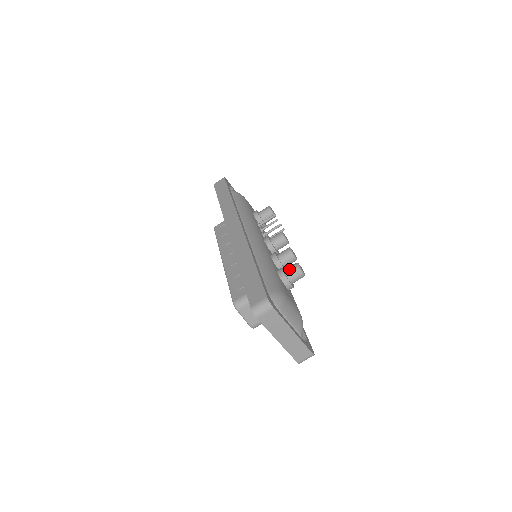
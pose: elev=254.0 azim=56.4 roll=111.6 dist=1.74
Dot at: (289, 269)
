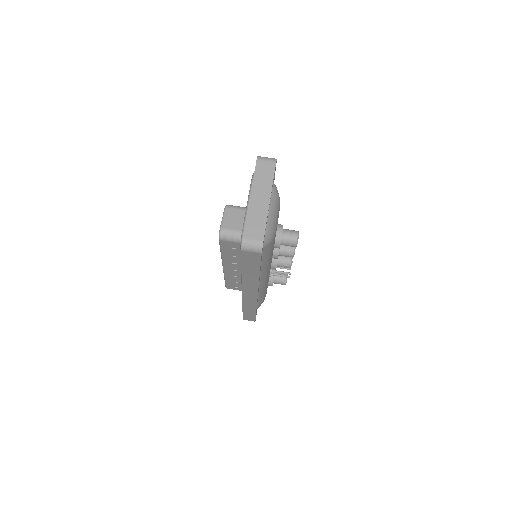
Dot at: occluded
